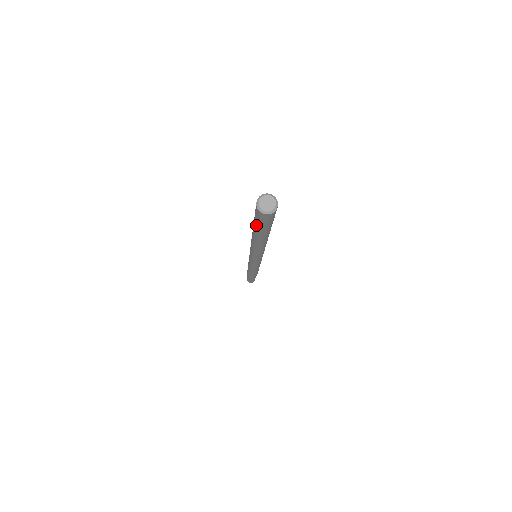
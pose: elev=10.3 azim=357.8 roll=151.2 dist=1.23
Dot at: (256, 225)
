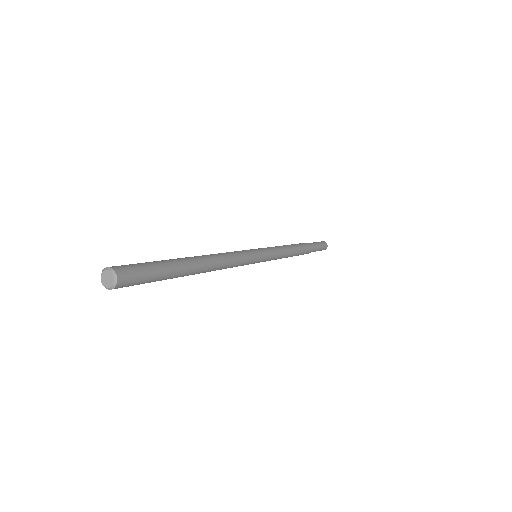
Dot at: occluded
